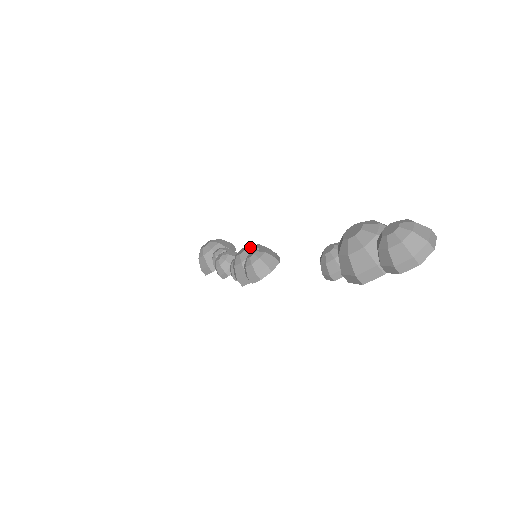
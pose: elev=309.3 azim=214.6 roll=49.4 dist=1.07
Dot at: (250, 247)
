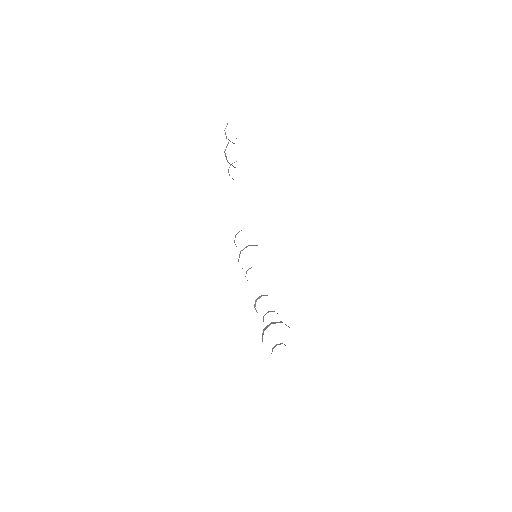
Dot at: occluded
